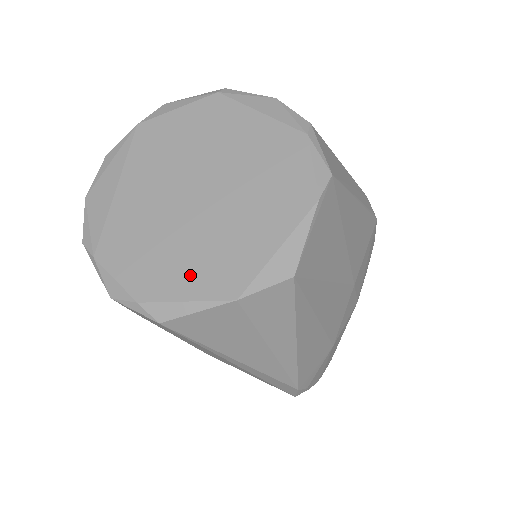
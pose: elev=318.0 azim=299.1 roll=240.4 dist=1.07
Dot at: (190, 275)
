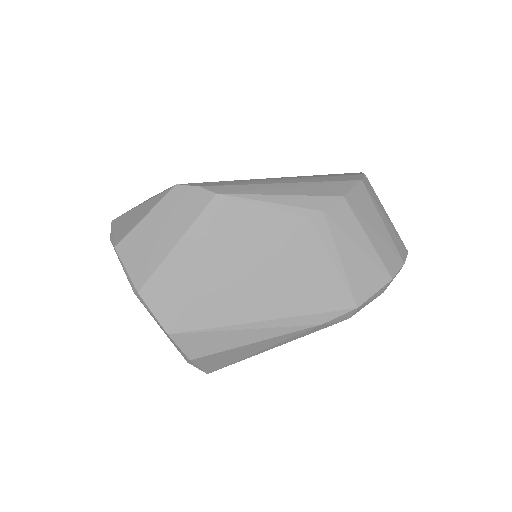
Dot at: occluded
